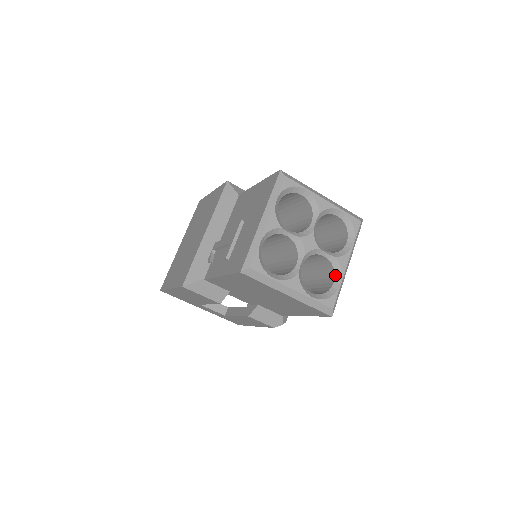
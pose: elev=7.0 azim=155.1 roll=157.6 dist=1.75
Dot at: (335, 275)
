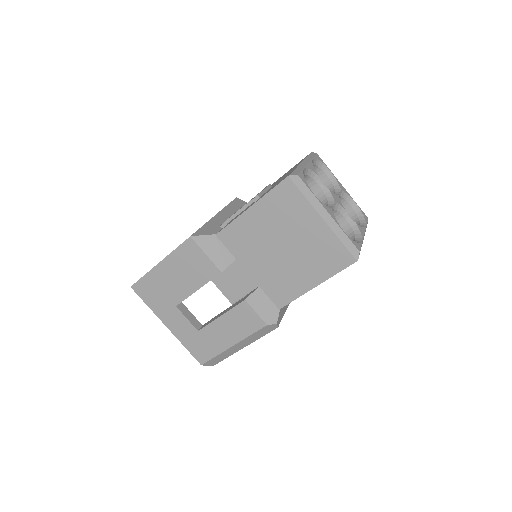
Dot at: (355, 236)
